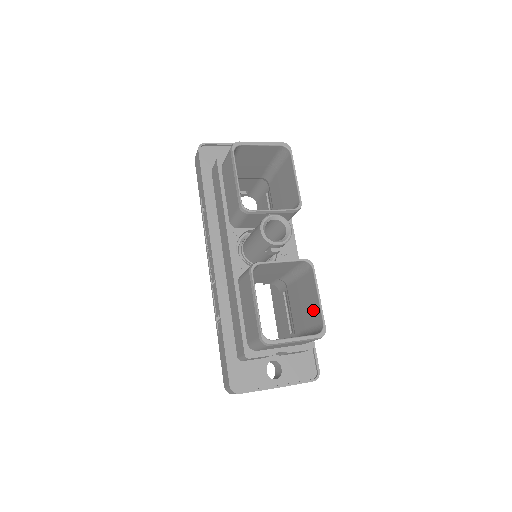
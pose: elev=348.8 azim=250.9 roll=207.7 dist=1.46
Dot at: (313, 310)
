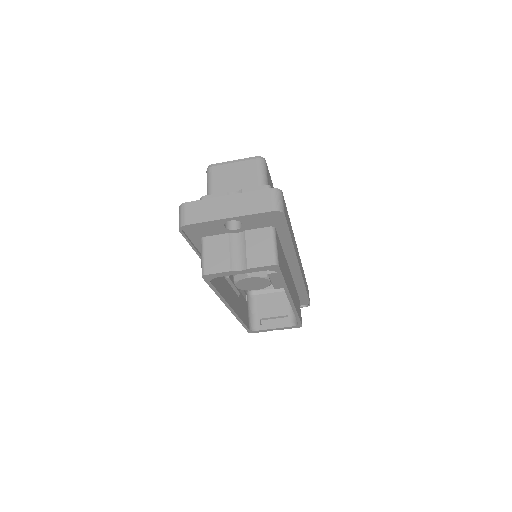
Dot at: occluded
